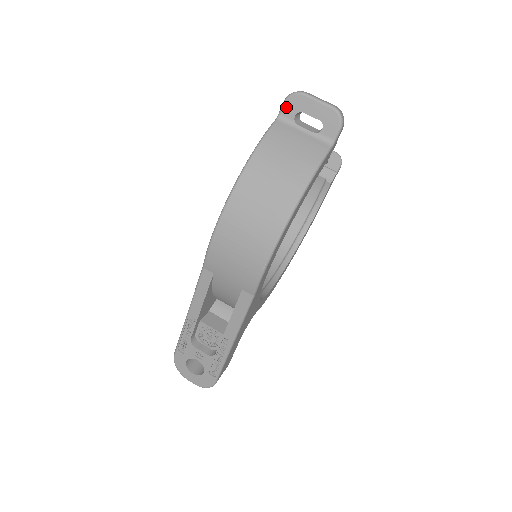
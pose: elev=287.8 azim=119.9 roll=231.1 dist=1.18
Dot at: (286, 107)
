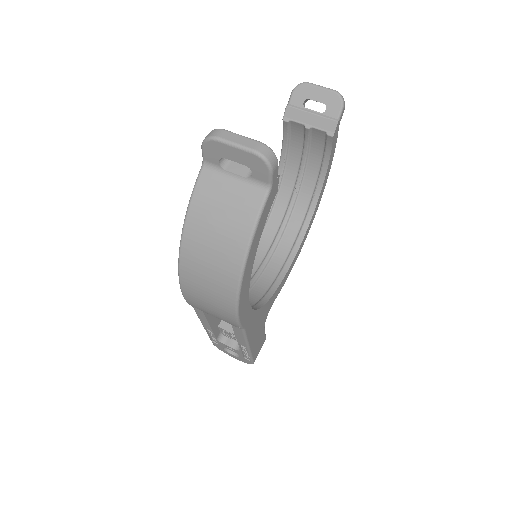
Dot at: (206, 153)
